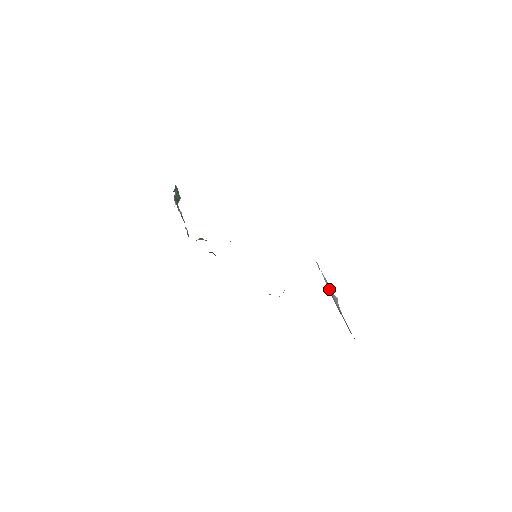
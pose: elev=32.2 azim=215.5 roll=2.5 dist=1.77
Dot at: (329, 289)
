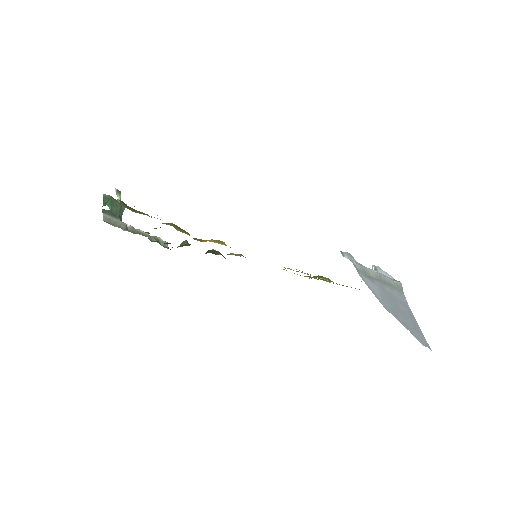
Dot at: (374, 286)
